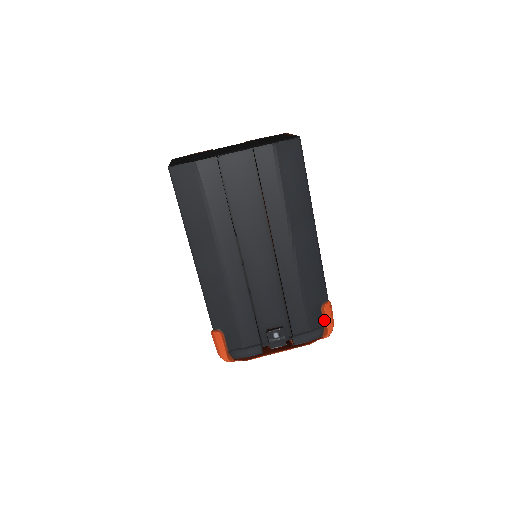
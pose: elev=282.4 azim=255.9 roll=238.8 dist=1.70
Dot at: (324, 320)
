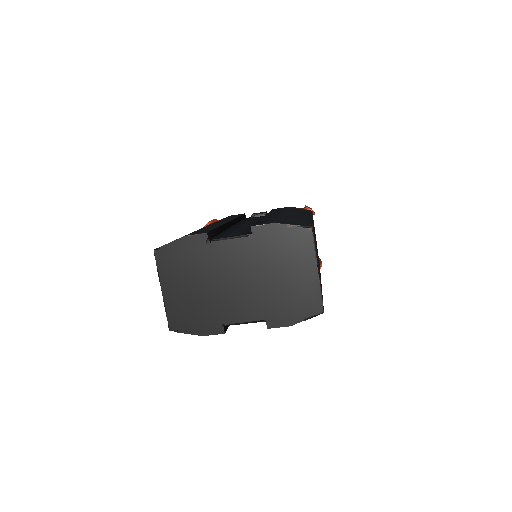
Dot at: occluded
